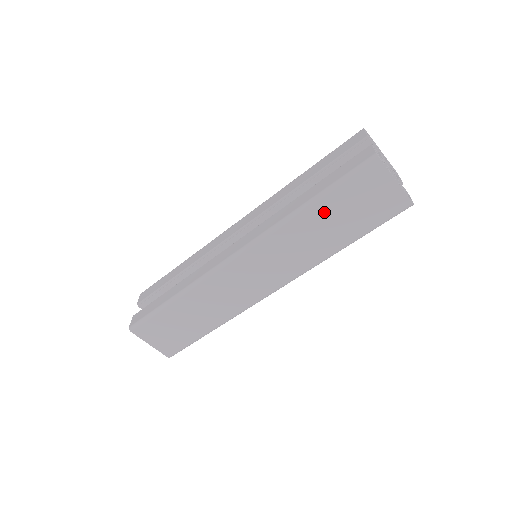
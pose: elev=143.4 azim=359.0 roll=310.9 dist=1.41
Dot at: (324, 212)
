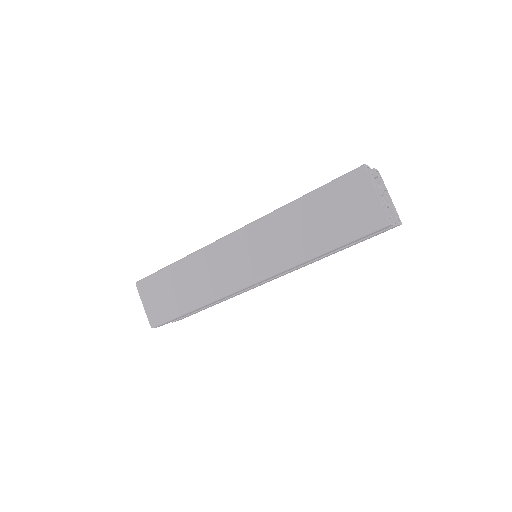
Dot at: (311, 209)
